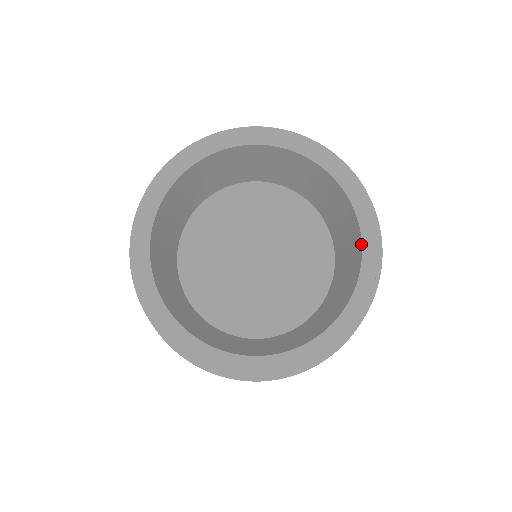
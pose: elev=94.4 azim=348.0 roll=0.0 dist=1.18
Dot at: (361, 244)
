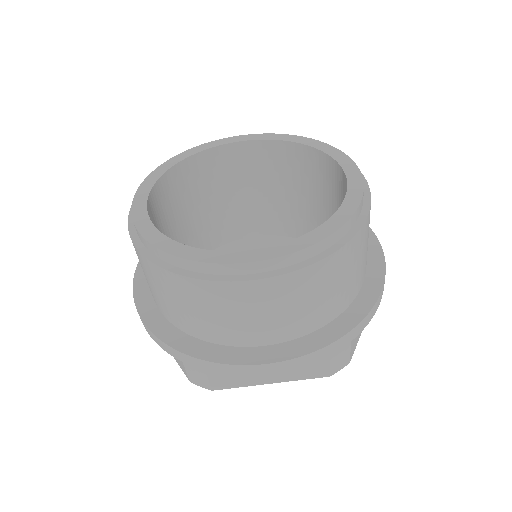
Dot at: (347, 189)
